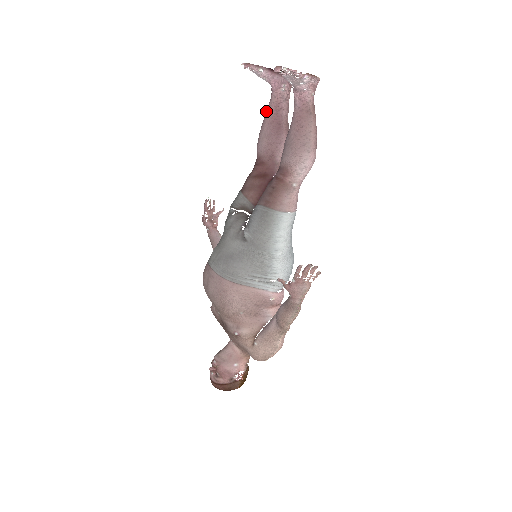
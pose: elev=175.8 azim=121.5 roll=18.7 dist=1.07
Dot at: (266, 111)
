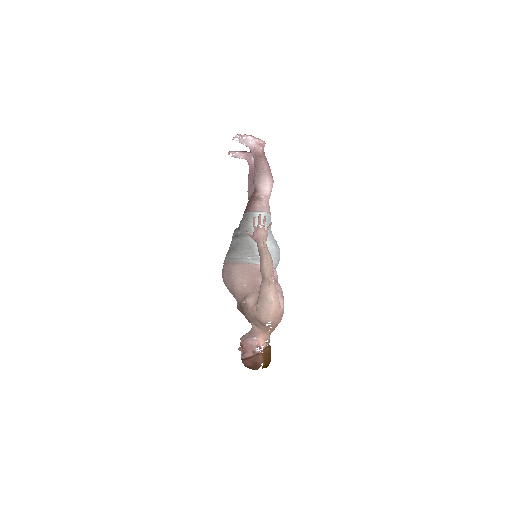
Dot at: (248, 175)
